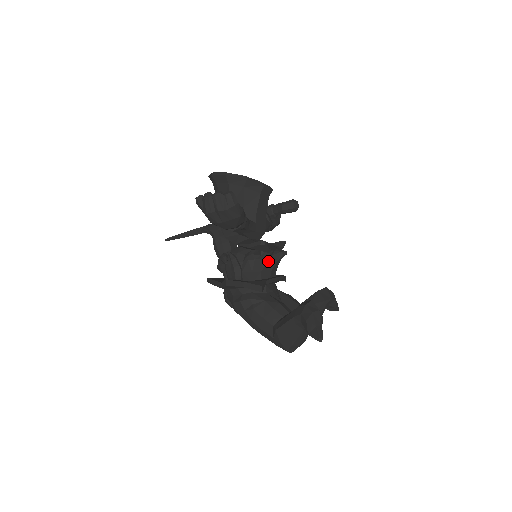
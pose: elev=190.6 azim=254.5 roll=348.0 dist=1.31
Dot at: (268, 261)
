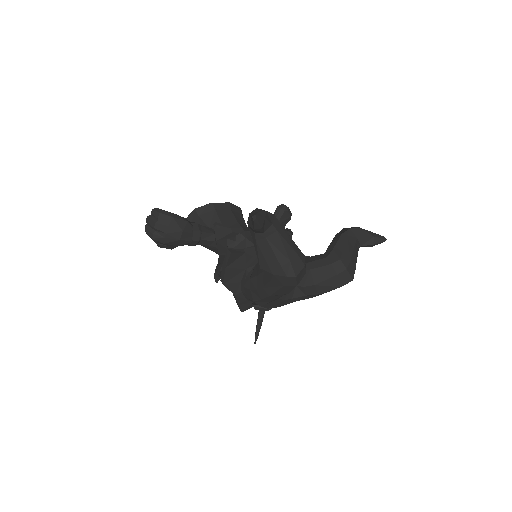
Dot at: (246, 241)
